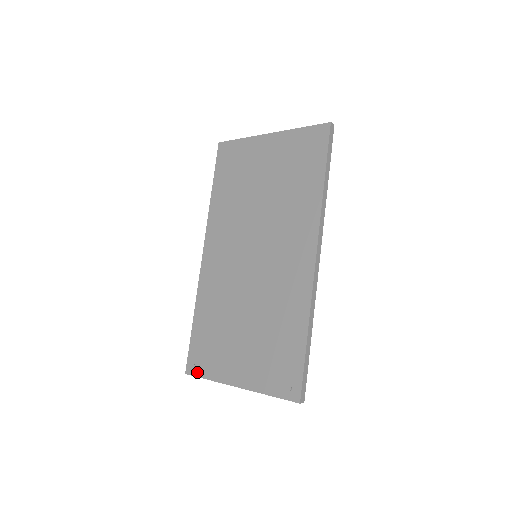
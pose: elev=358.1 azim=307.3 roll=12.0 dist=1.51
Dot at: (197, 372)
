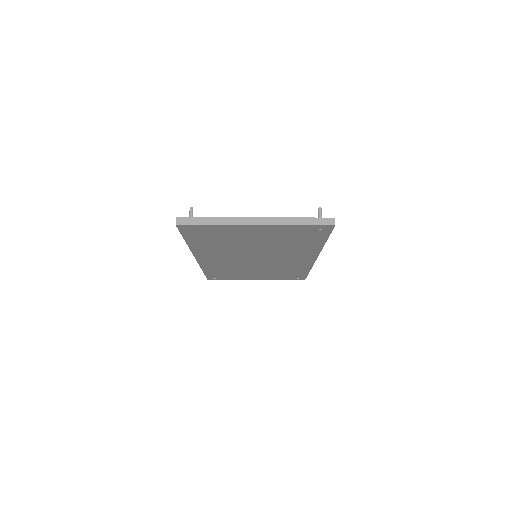
Dot at: (219, 279)
